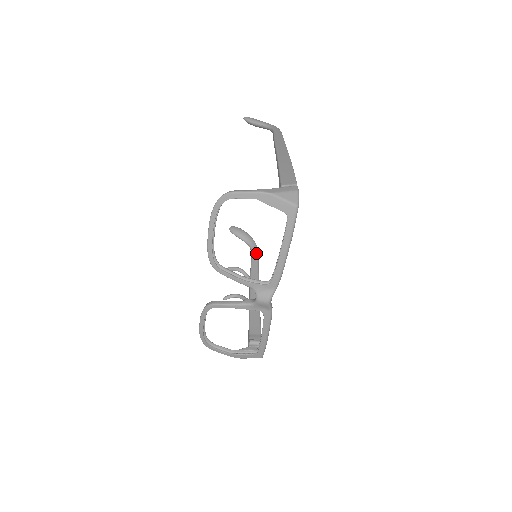
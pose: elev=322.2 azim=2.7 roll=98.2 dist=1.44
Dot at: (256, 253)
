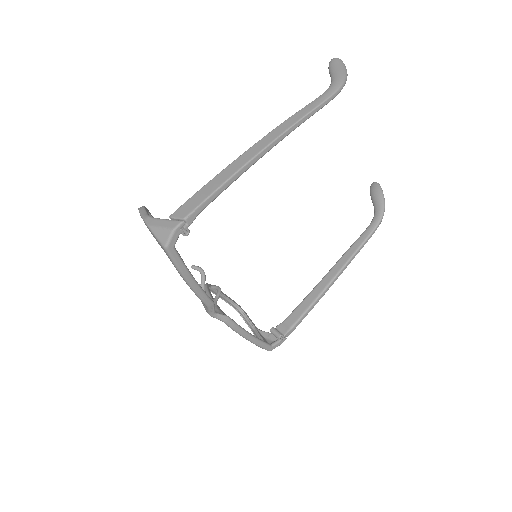
Dot at: (371, 229)
